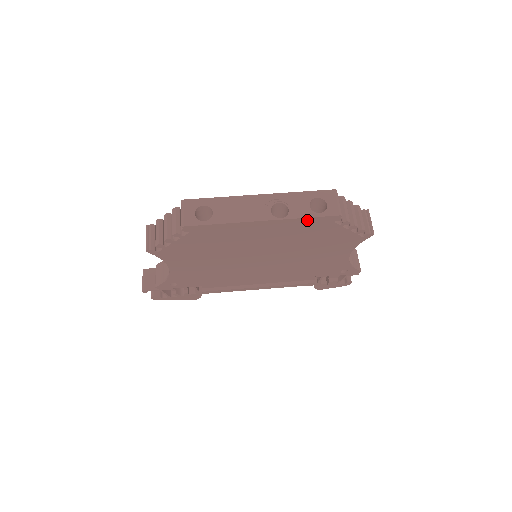
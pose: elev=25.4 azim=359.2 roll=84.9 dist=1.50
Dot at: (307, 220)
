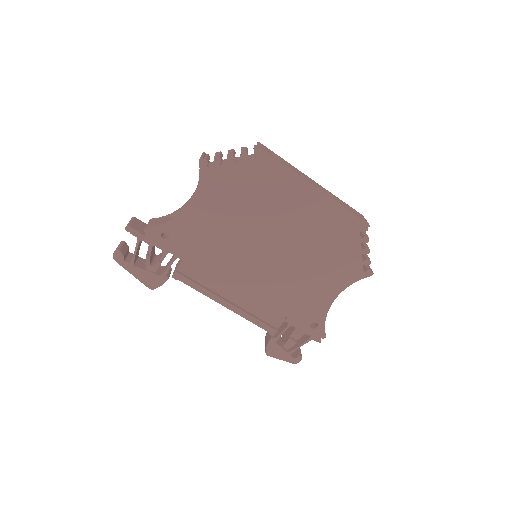
Dot at: (345, 213)
